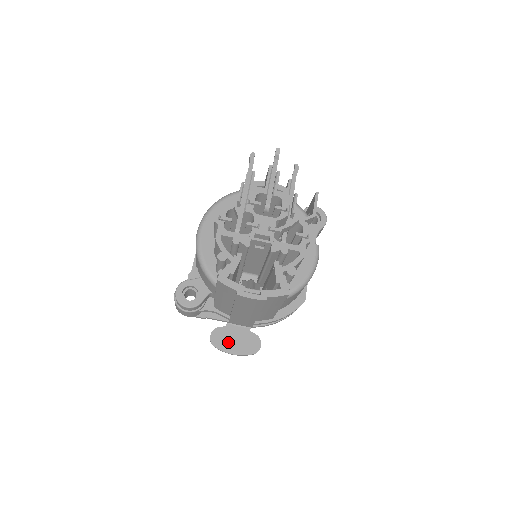
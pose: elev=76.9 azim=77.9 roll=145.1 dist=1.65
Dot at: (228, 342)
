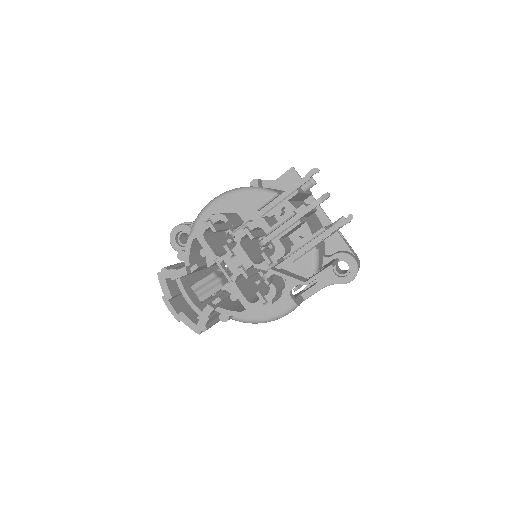
Dot at: occluded
